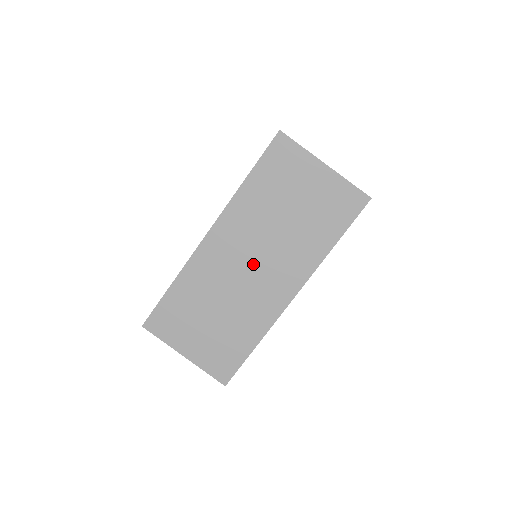
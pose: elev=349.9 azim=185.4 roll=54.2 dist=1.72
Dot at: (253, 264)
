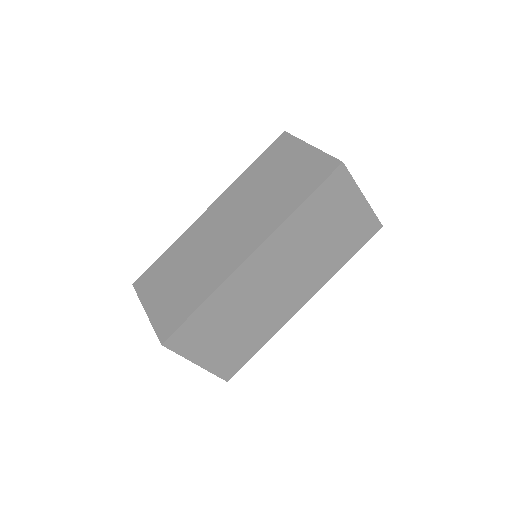
Dot at: (282, 280)
